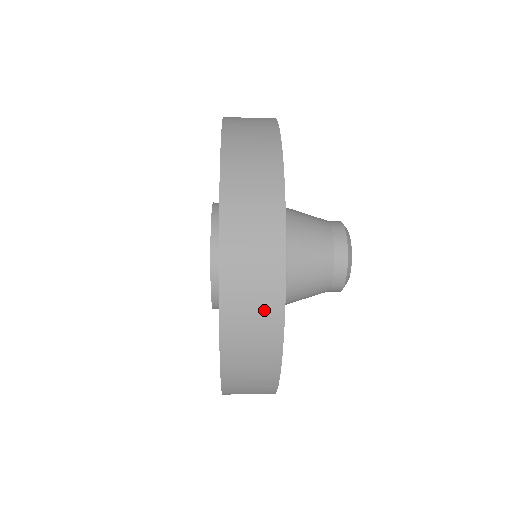
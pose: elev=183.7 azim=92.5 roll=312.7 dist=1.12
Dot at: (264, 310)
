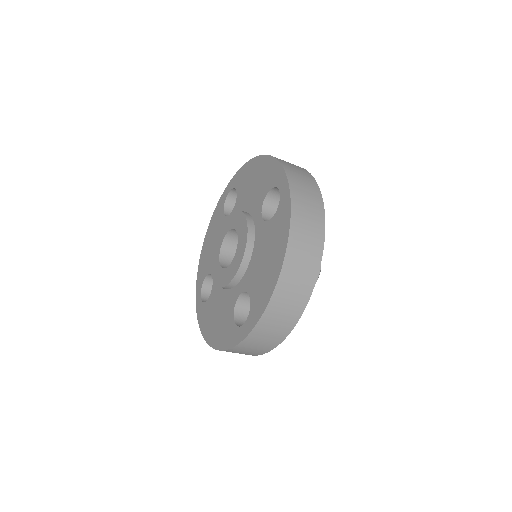
Dot at: (299, 168)
